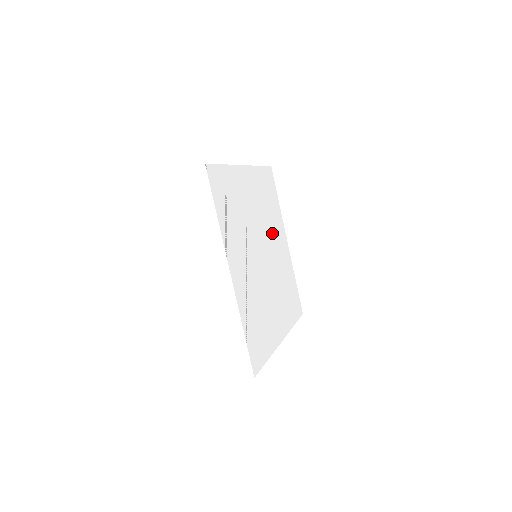
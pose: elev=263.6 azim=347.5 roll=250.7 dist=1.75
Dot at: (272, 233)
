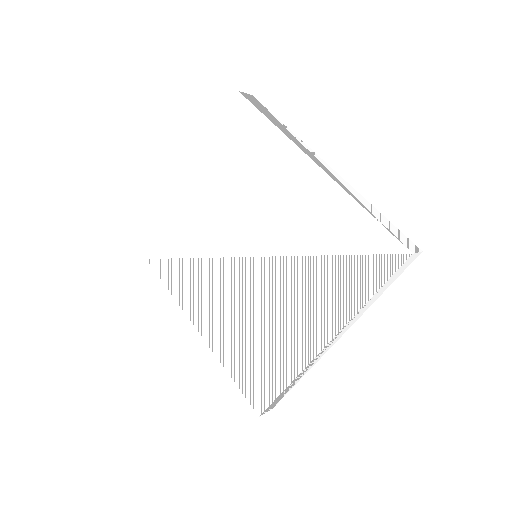
Dot at: occluded
